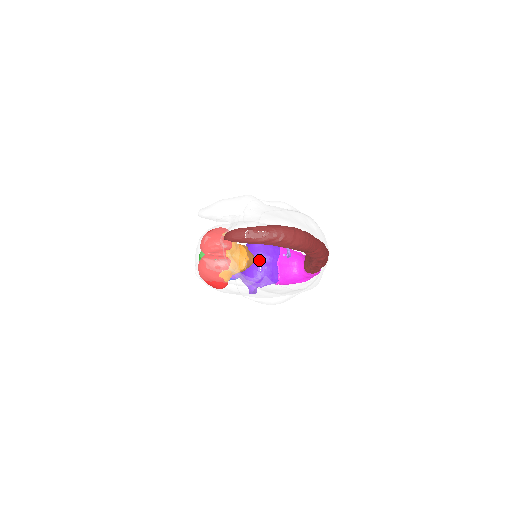
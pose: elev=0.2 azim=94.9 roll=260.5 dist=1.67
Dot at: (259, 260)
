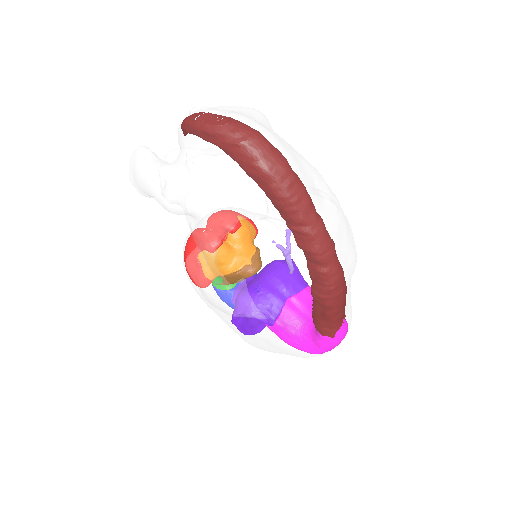
Dot at: (198, 166)
